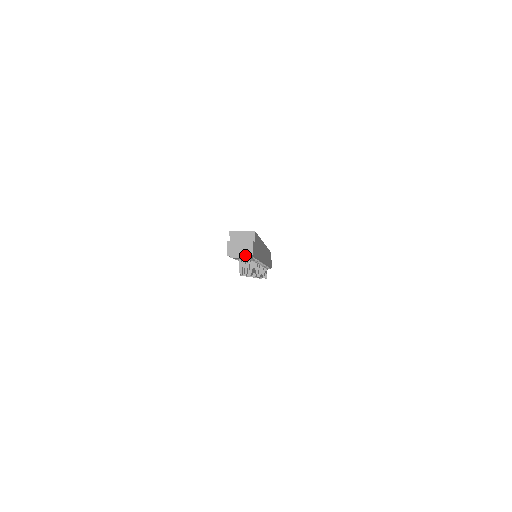
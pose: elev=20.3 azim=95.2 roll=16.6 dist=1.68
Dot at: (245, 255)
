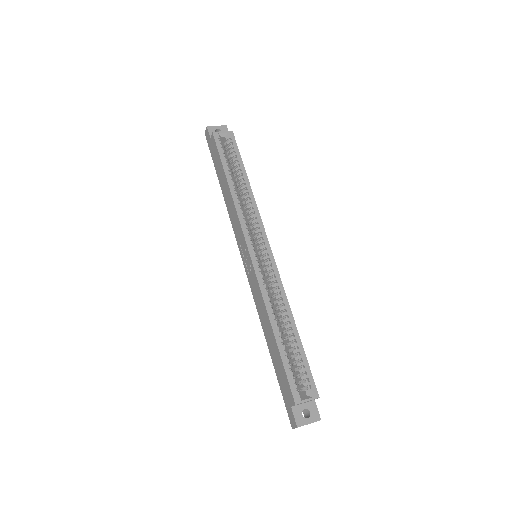
Dot at: occluded
